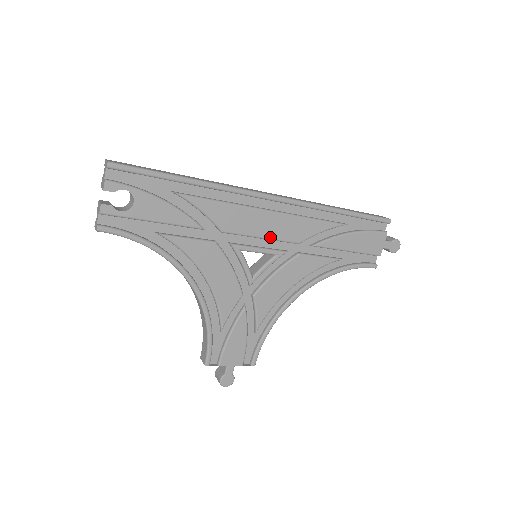
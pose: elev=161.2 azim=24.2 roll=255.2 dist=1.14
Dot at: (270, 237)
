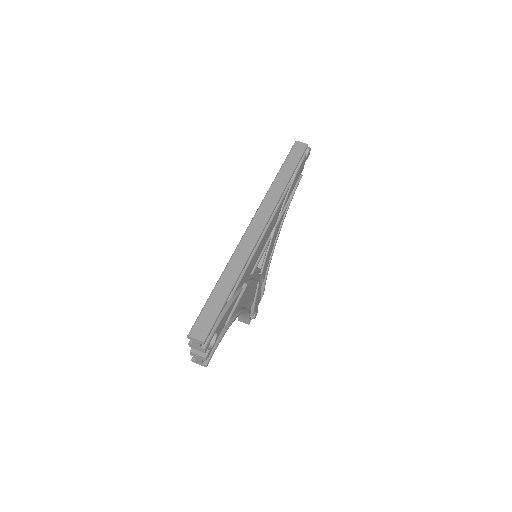
Dot at: (265, 243)
